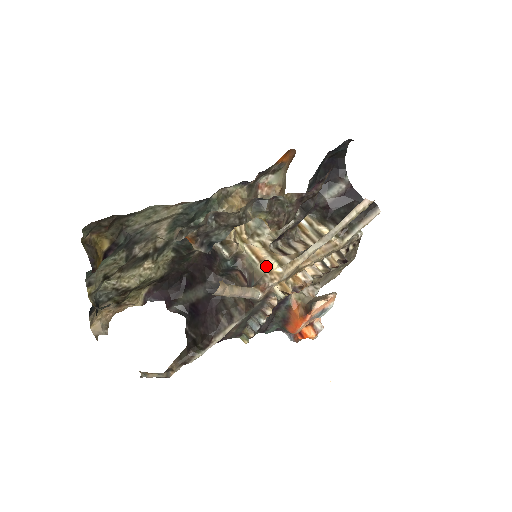
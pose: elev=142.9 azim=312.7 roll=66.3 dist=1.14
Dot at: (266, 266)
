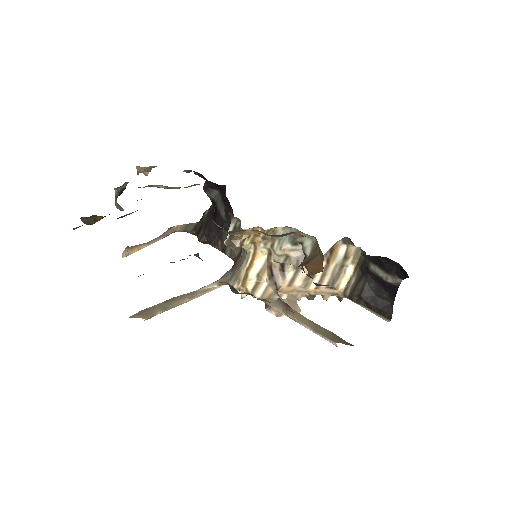
Dot at: (245, 278)
